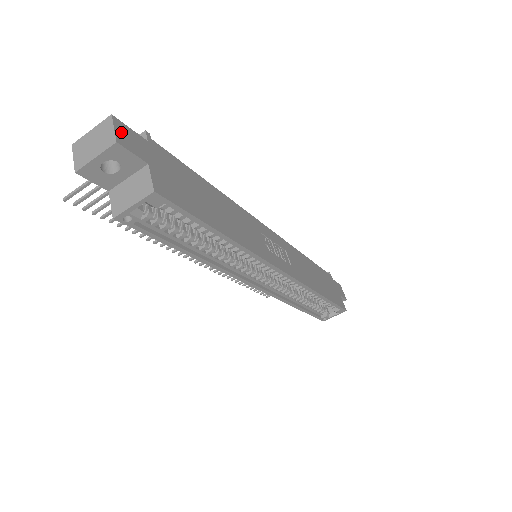
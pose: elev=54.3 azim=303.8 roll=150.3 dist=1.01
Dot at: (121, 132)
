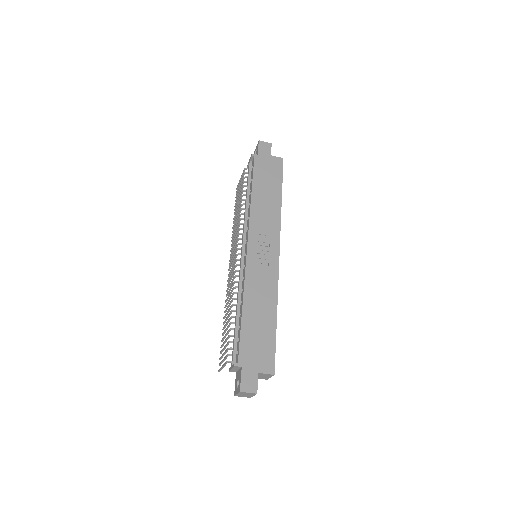
Dot at: (248, 388)
